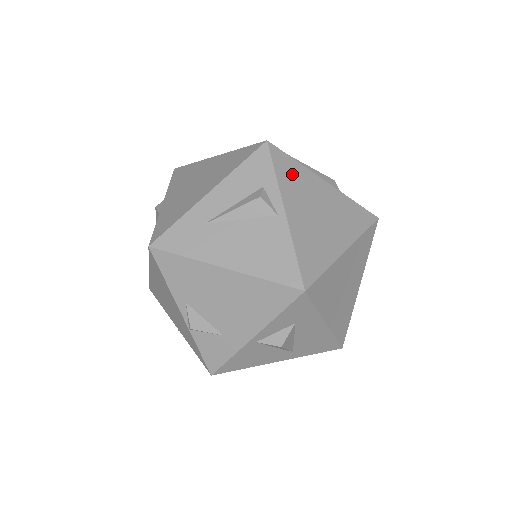
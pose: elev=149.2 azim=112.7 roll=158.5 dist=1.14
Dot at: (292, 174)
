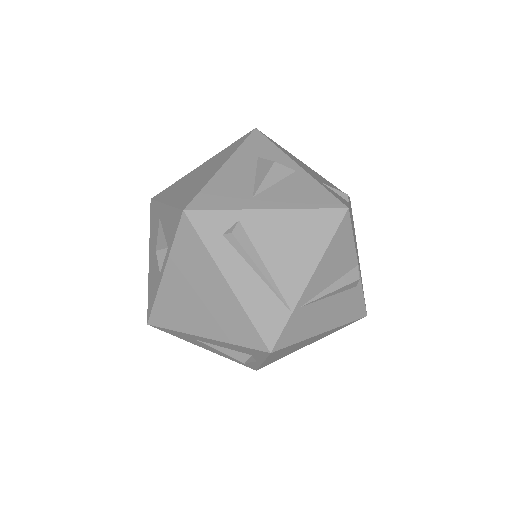
Dot at: occluded
